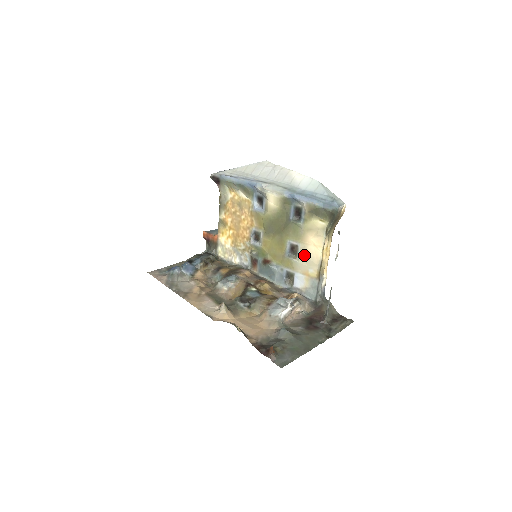
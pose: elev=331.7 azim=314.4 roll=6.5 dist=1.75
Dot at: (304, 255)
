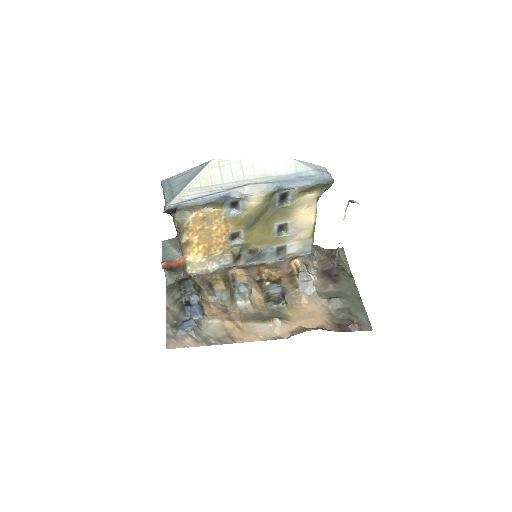
Dot at: (296, 227)
